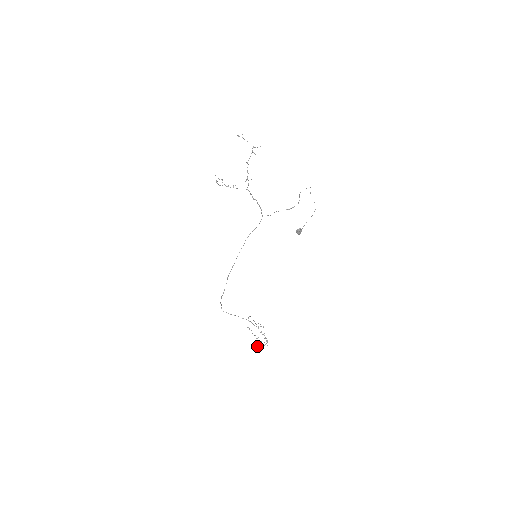
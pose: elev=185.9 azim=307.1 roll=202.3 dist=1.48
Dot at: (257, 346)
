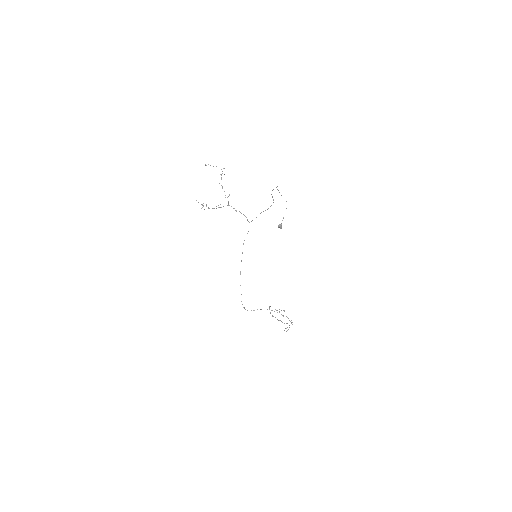
Dot at: (285, 328)
